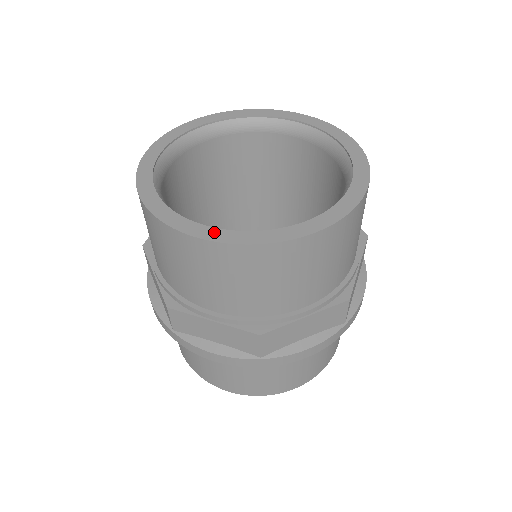
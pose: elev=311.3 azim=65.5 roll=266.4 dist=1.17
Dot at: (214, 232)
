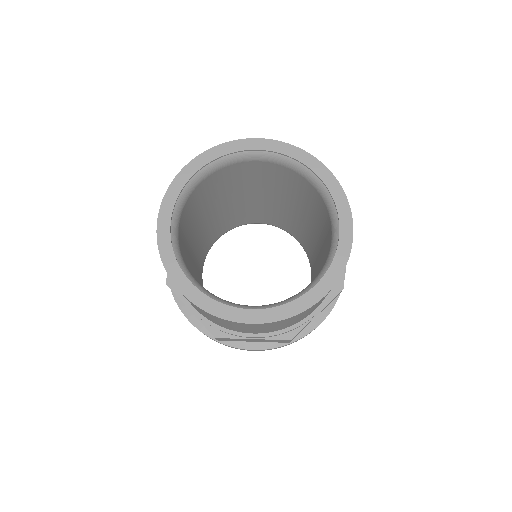
Dot at: (190, 288)
